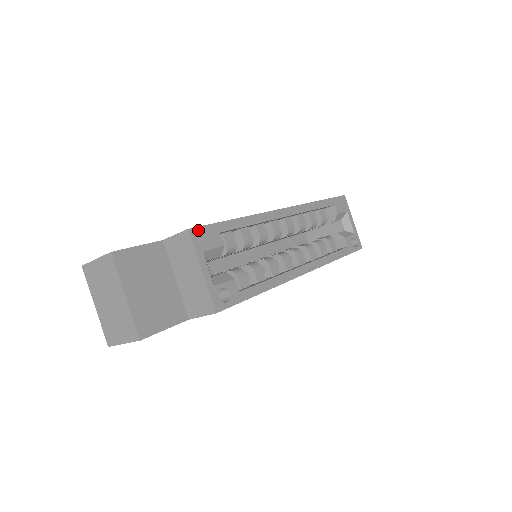
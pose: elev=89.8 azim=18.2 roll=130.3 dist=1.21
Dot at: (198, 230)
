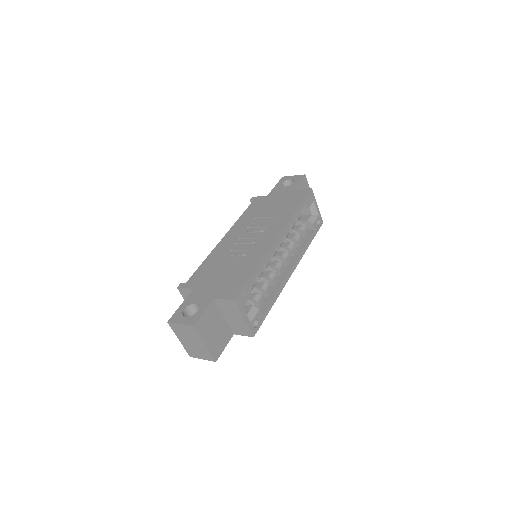
Dot at: (239, 296)
